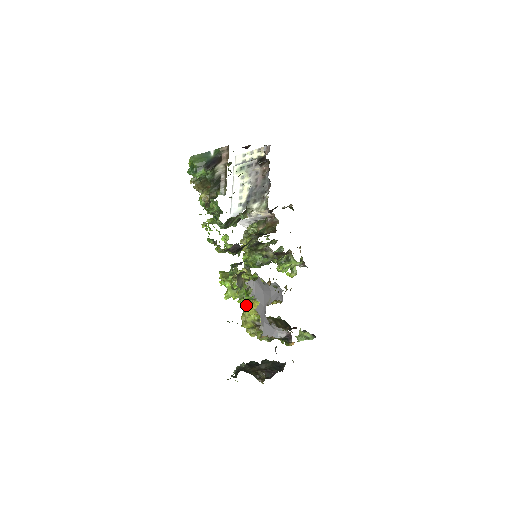
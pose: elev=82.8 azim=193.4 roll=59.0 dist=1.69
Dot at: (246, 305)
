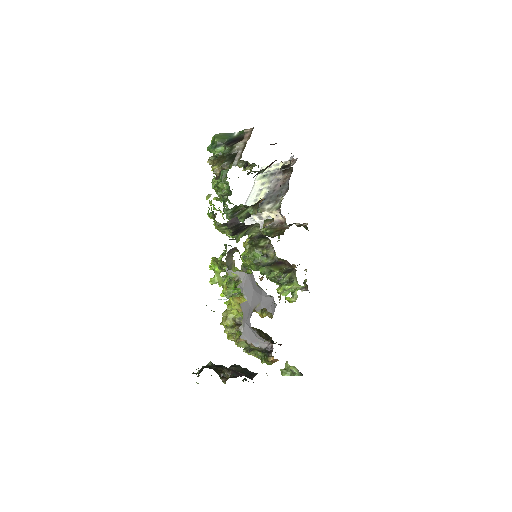
Dot at: occluded
